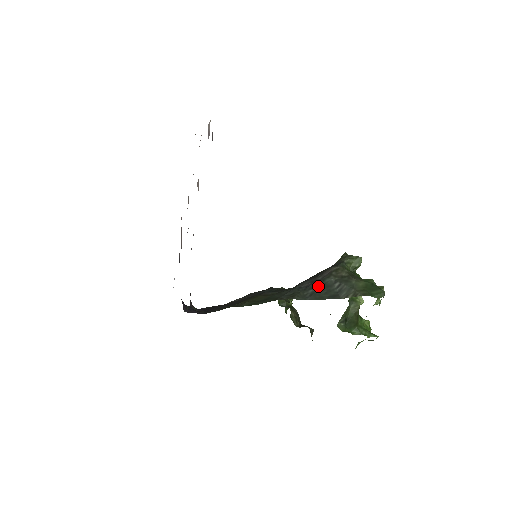
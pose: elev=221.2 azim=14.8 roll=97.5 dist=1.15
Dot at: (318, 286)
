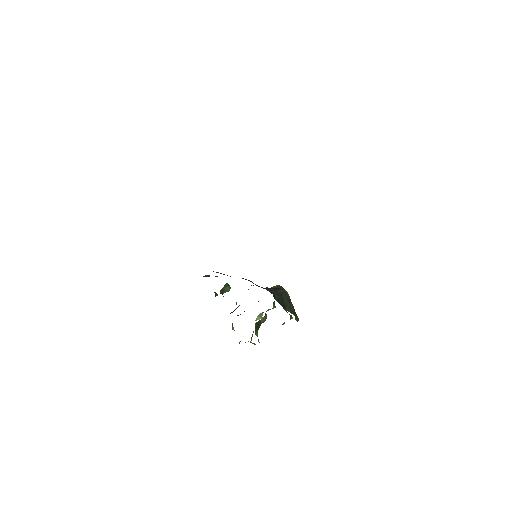
Dot at: (280, 296)
